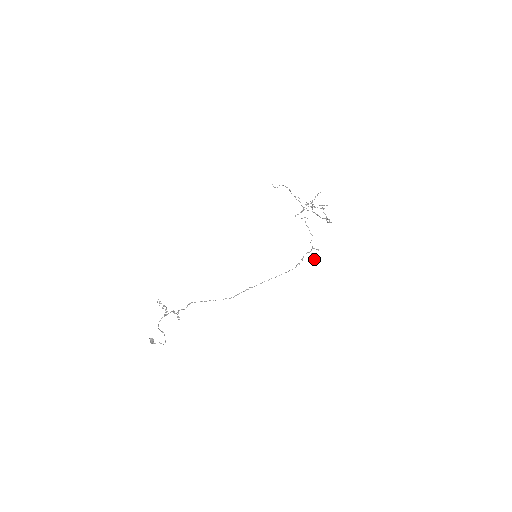
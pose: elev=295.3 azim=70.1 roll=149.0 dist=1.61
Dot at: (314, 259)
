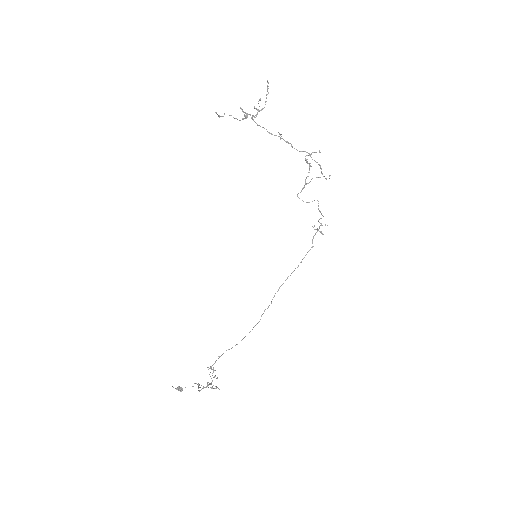
Dot at: (317, 229)
